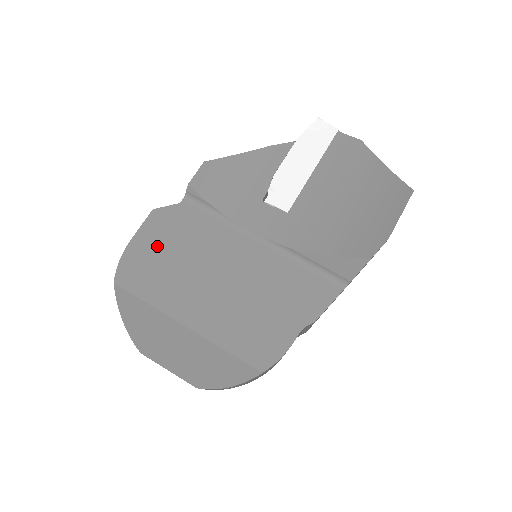
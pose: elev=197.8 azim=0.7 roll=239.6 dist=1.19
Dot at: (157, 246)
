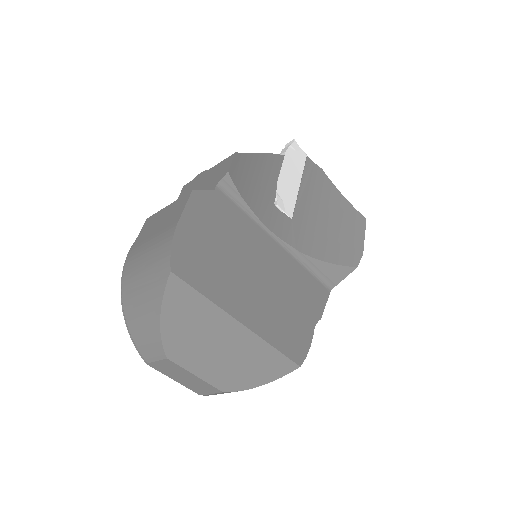
Dot at: (204, 233)
